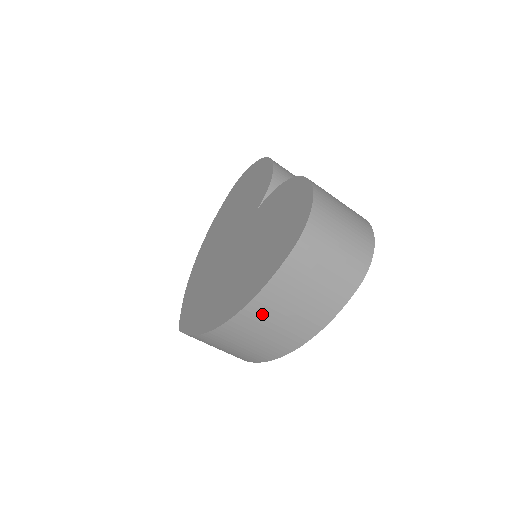
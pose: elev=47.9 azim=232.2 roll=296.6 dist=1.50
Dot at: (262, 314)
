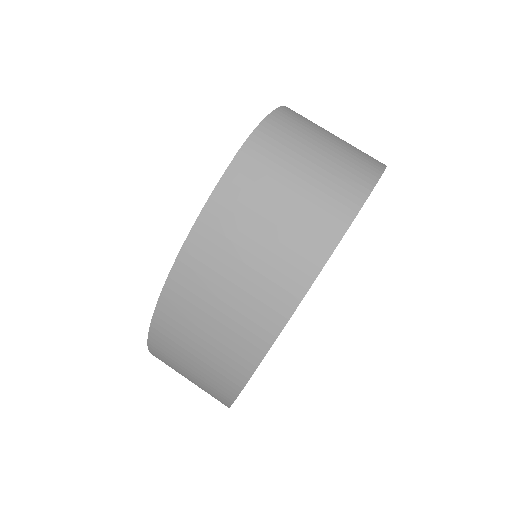
Dot at: (204, 269)
